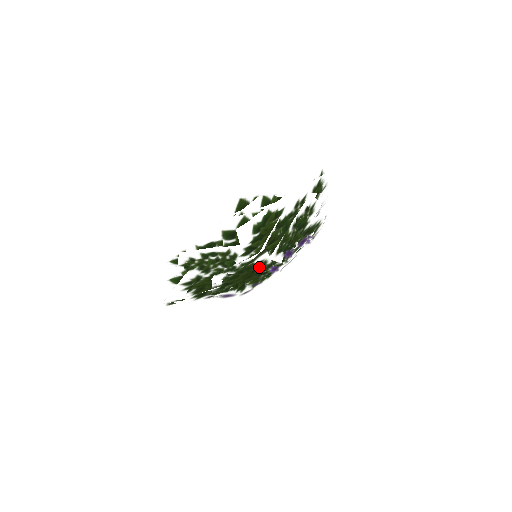
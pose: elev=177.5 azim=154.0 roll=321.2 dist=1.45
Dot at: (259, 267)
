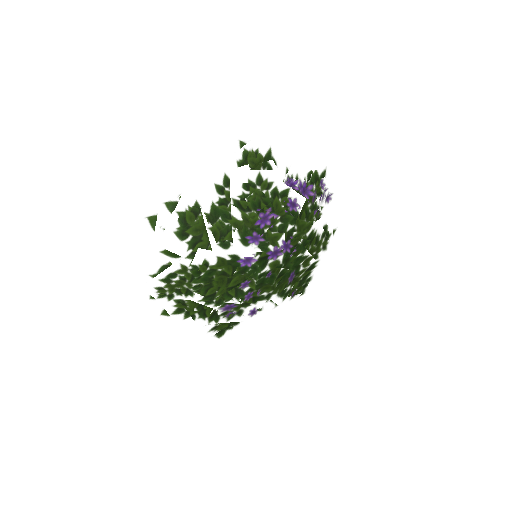
Dot at: (224, 267)
